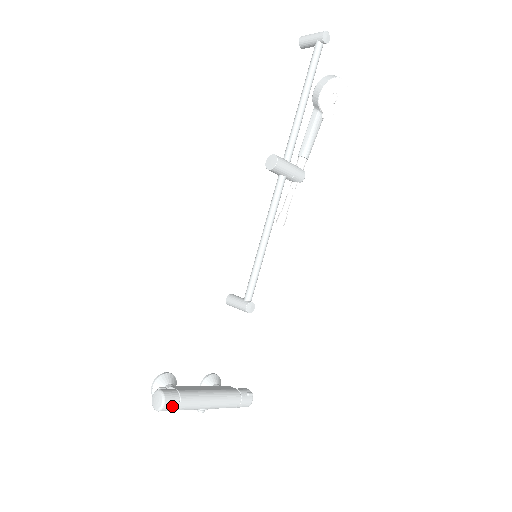
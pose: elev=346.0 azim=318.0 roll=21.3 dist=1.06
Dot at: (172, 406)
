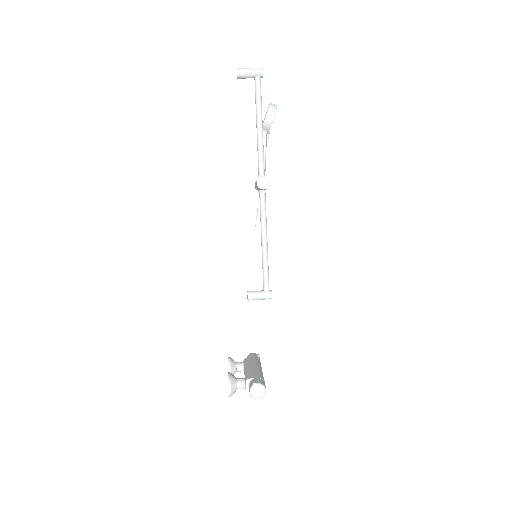
Dot at: occluded
